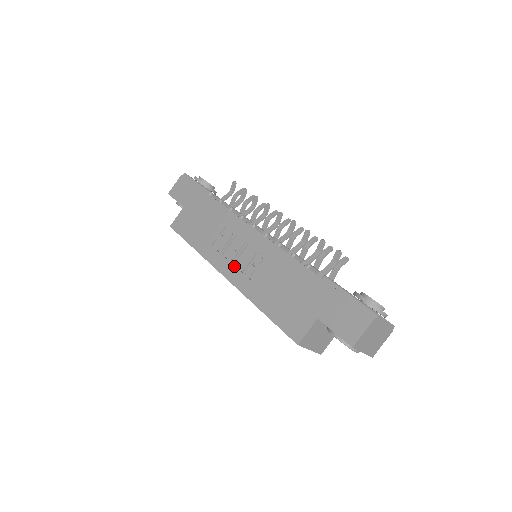
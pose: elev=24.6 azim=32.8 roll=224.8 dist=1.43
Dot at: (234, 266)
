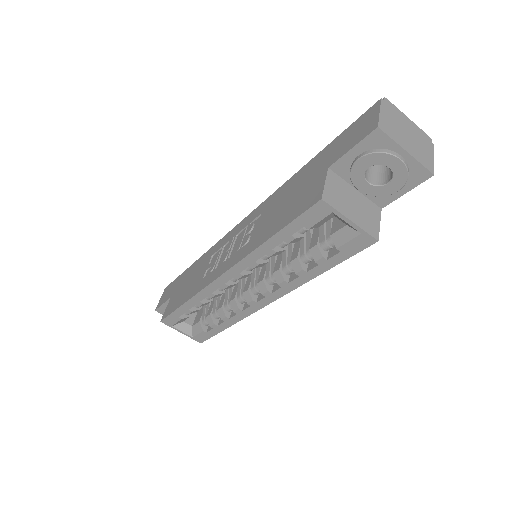
Dot at: (229, 258)
